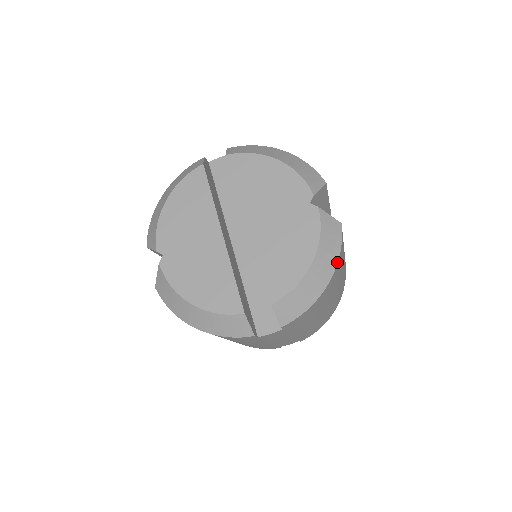
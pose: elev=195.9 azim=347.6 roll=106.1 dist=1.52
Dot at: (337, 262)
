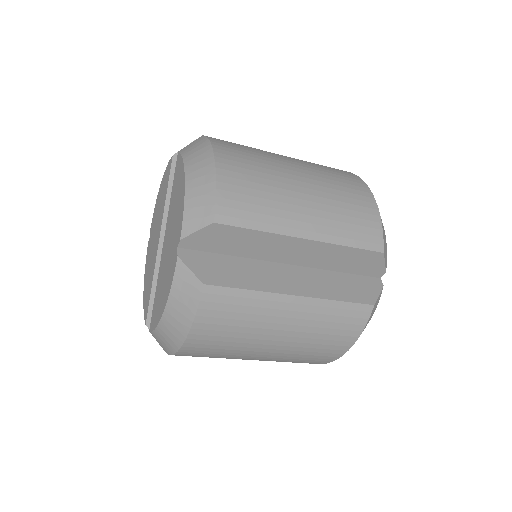
Dot at: (190, 326)
